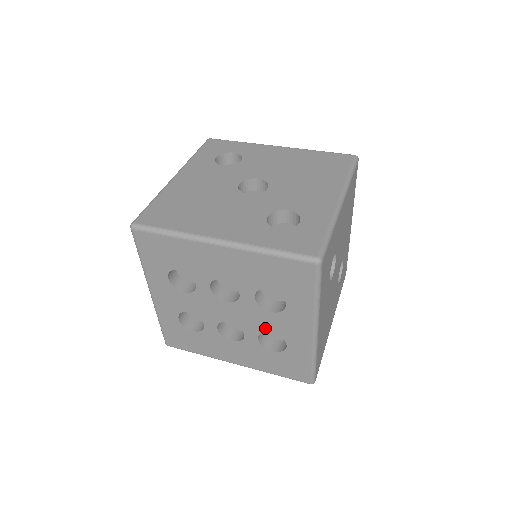
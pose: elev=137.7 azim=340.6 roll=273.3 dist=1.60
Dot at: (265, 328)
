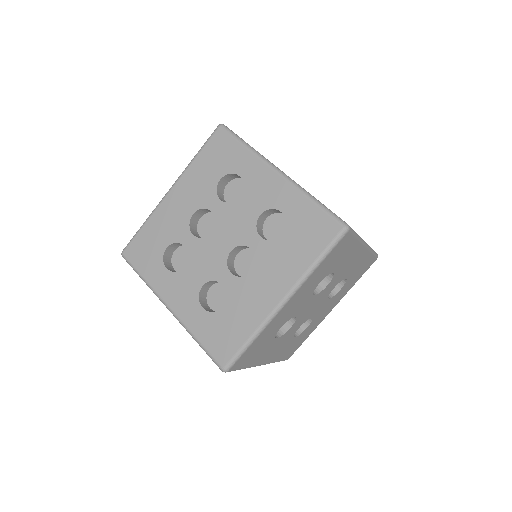
Dot at: (253, 218)
